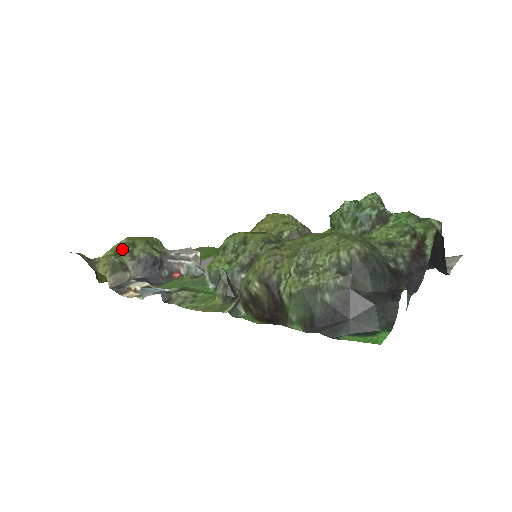
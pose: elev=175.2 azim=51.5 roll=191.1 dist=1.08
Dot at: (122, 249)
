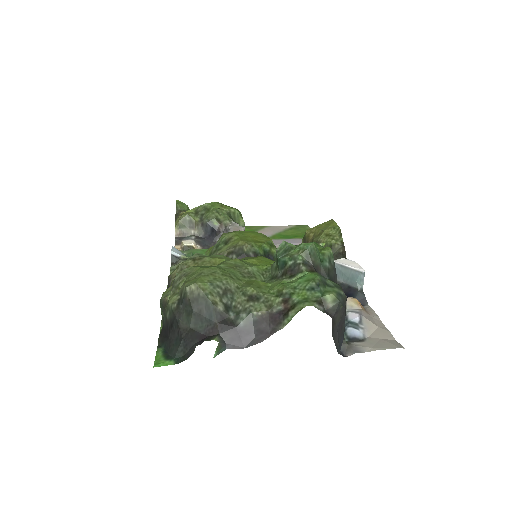
Dot at: (200, 211)
